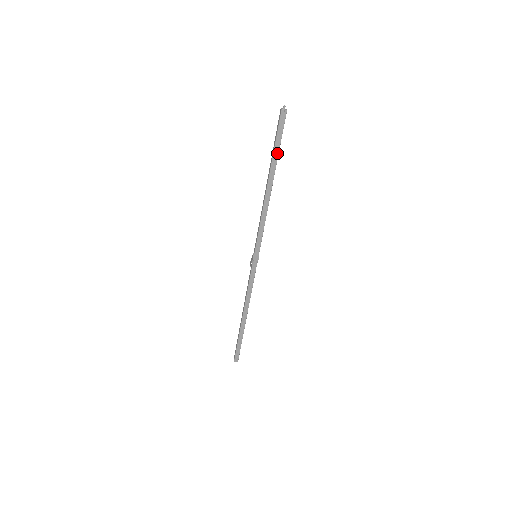
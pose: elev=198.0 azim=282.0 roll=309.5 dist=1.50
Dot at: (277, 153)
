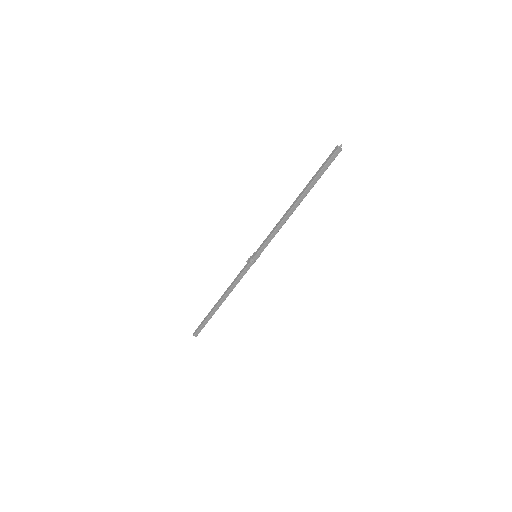
Dot at: (317, 180)
